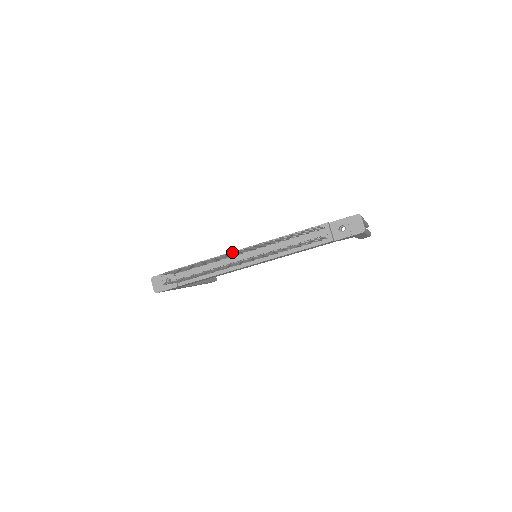
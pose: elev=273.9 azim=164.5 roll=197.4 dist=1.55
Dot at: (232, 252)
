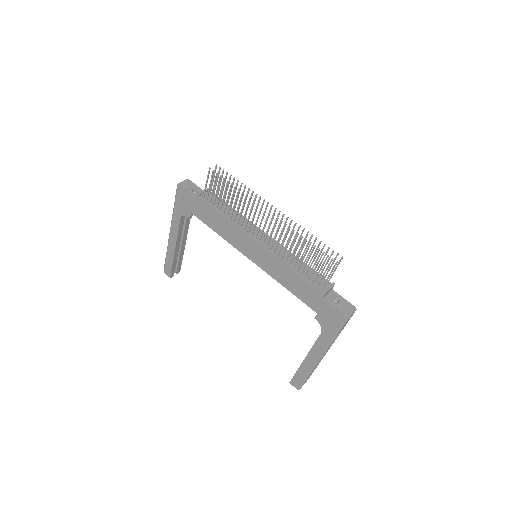
Dot at: occluded
